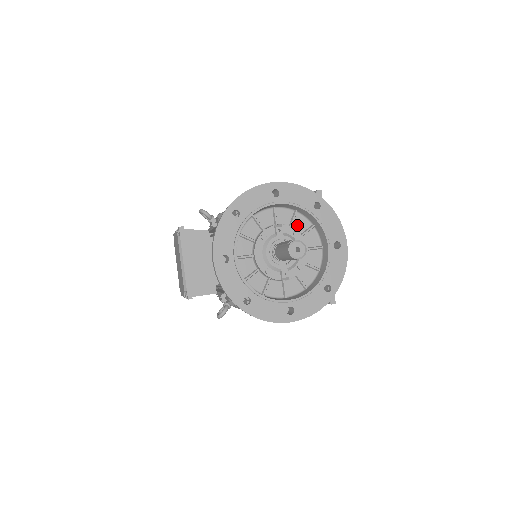
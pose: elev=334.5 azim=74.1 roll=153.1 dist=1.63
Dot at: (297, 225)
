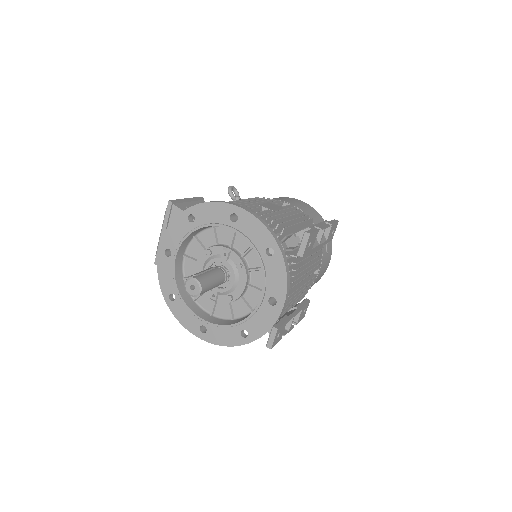
Dot at: (251, 258)
